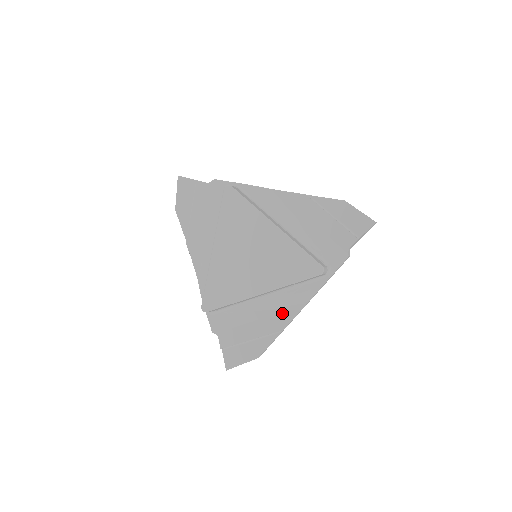
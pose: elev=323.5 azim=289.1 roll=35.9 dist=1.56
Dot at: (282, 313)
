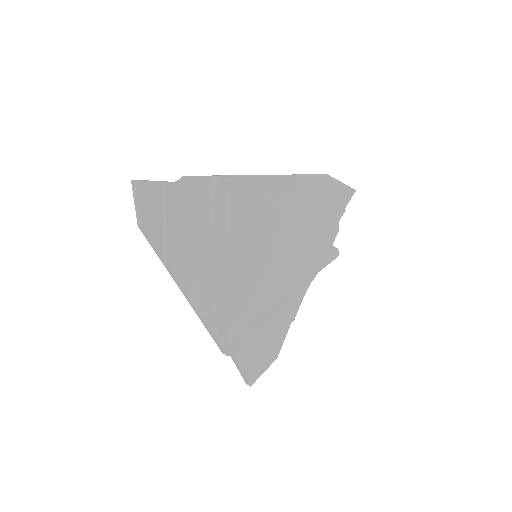
Dot at: (289, 305)
